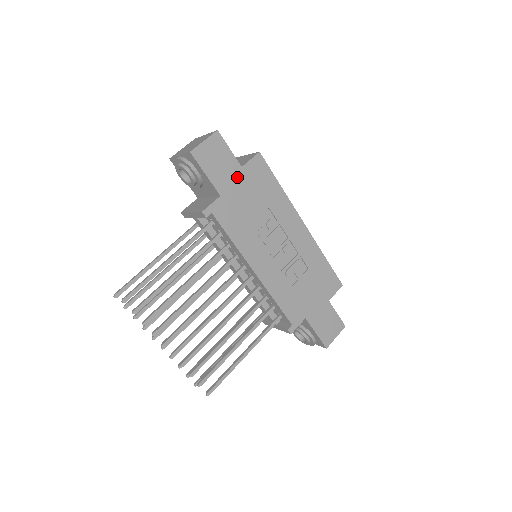
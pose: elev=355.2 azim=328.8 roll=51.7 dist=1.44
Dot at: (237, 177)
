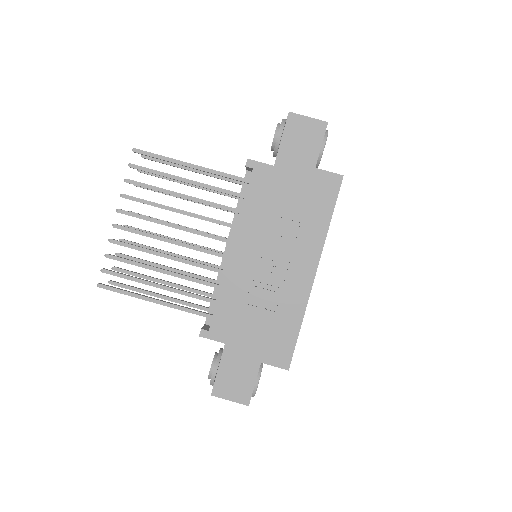
Dot at: (303, 170)
